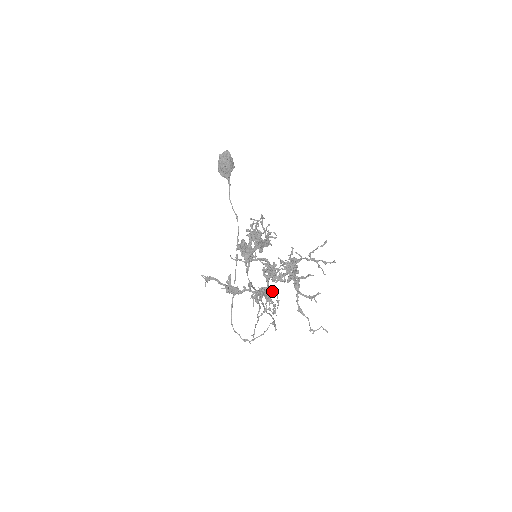
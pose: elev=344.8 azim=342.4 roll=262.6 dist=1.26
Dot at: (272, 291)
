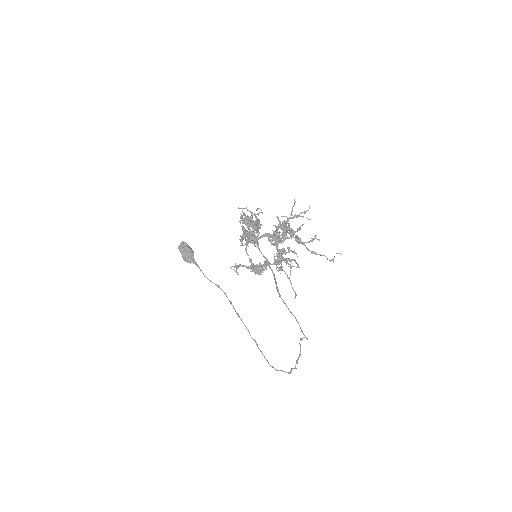
Dot at: (285, 251)
